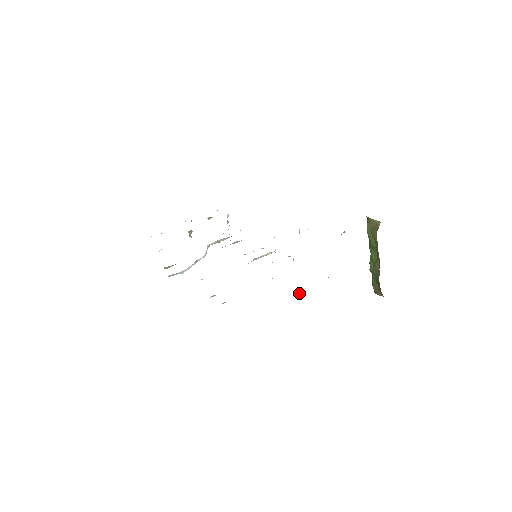
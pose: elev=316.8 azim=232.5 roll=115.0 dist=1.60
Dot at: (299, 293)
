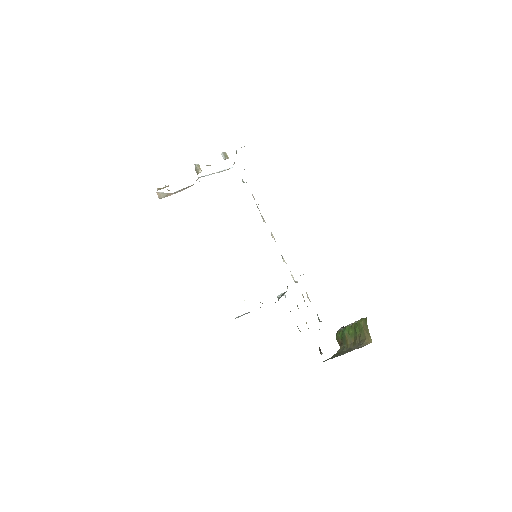
Dot at: (278, 298)
